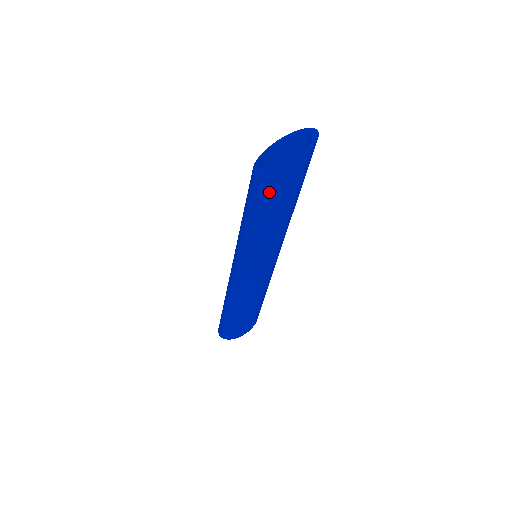
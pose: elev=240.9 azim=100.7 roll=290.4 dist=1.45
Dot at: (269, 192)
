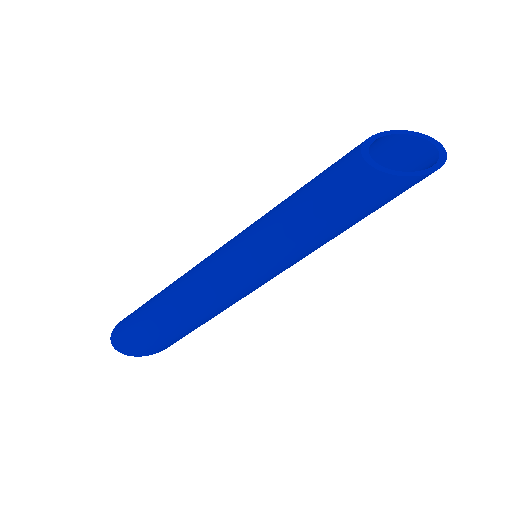
Dot at: (380, 194)
